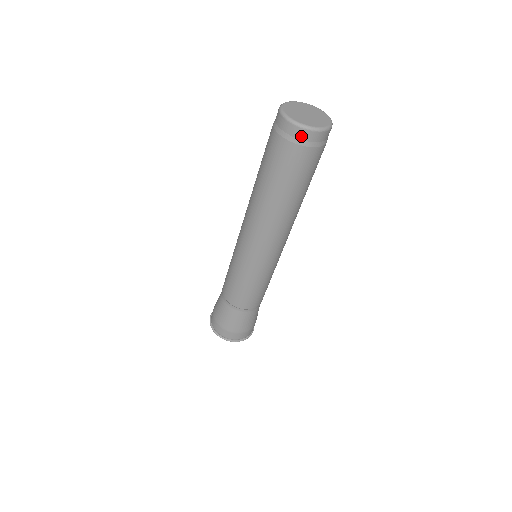
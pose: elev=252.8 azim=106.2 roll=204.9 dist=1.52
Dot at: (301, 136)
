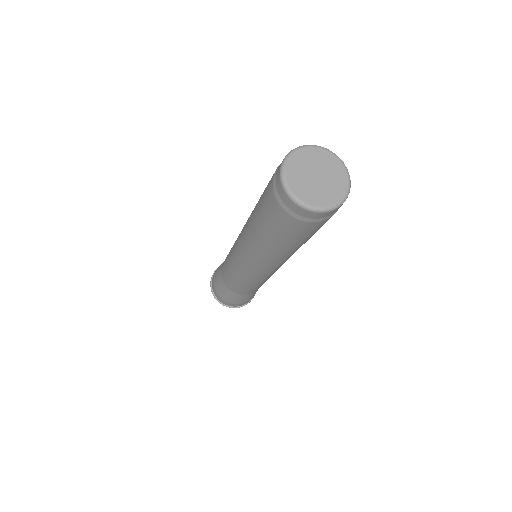
Dot at: (298, 212)
